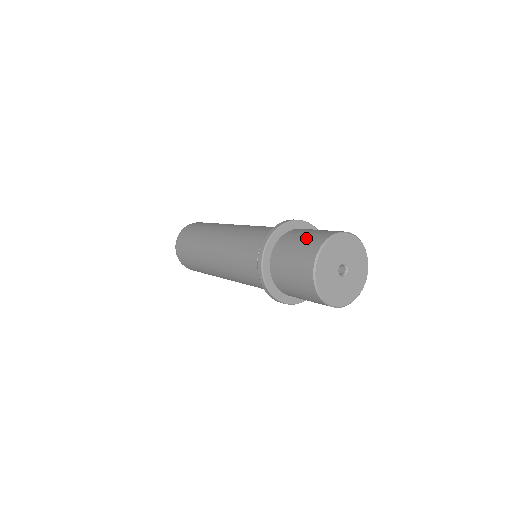
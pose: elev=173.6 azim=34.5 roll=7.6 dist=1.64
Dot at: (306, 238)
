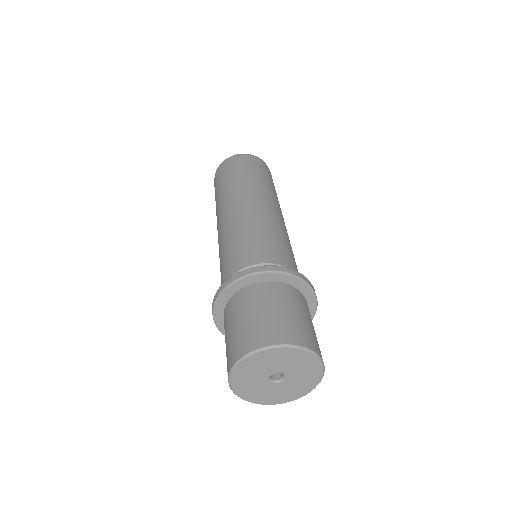
Dot at: (288, 316)
